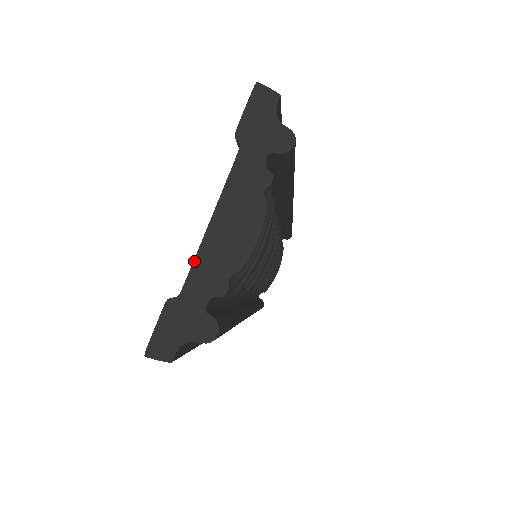
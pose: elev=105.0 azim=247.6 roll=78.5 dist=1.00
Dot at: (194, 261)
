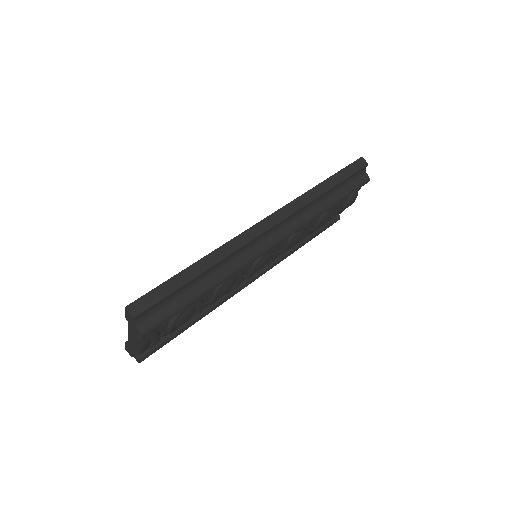
Dot at: (128, 340)
